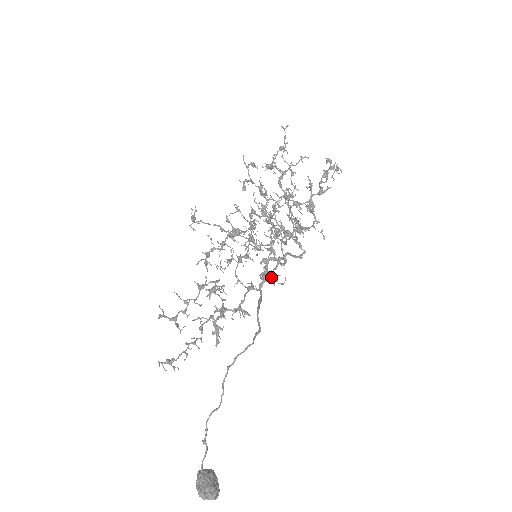
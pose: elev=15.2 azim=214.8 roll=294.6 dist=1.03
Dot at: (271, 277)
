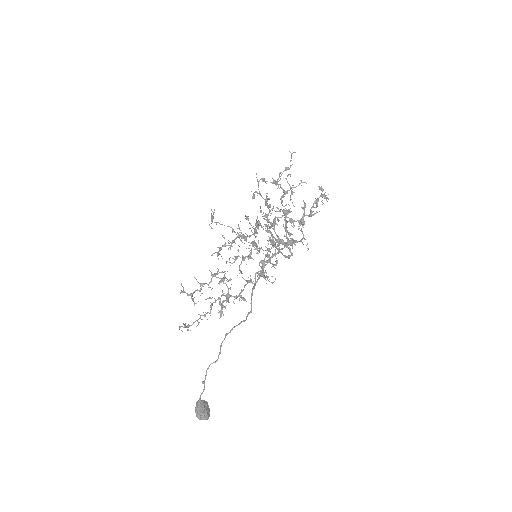
Dot at: (265, 278)
